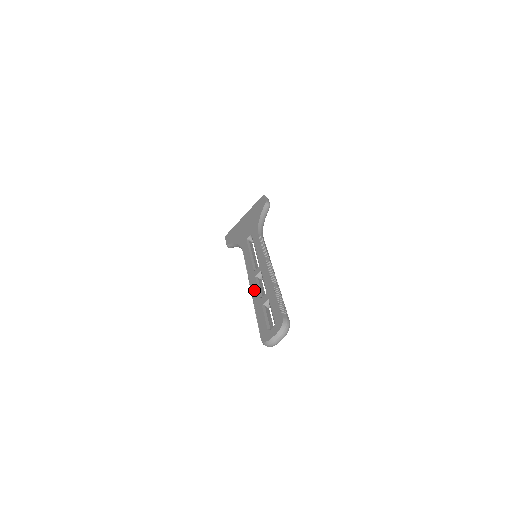
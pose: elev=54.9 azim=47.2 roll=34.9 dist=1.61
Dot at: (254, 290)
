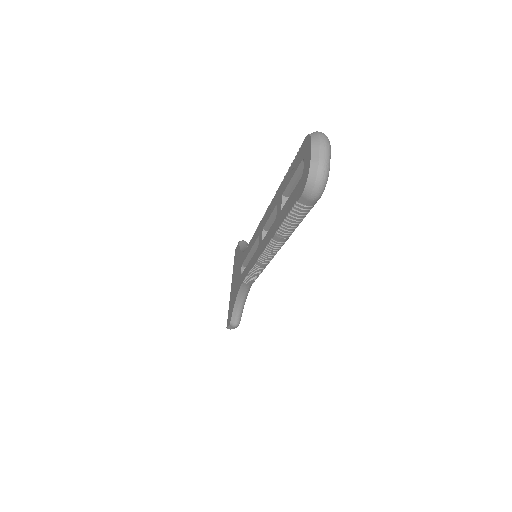
Dot at: (266, 239)
